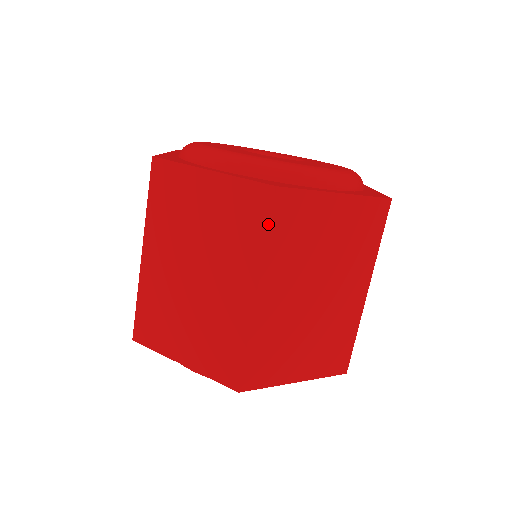
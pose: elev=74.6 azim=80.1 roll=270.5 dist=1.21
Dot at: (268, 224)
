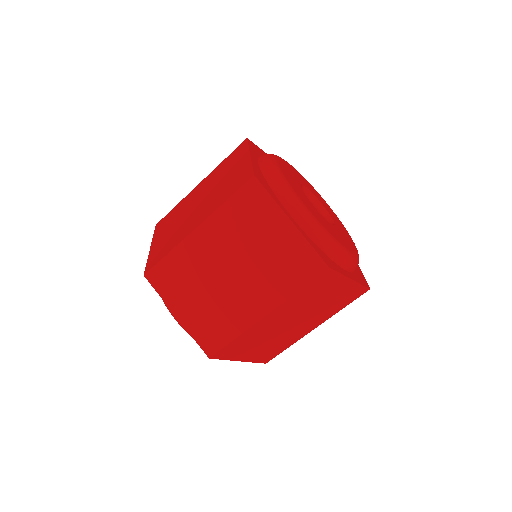
Dot at: (306, 283)
